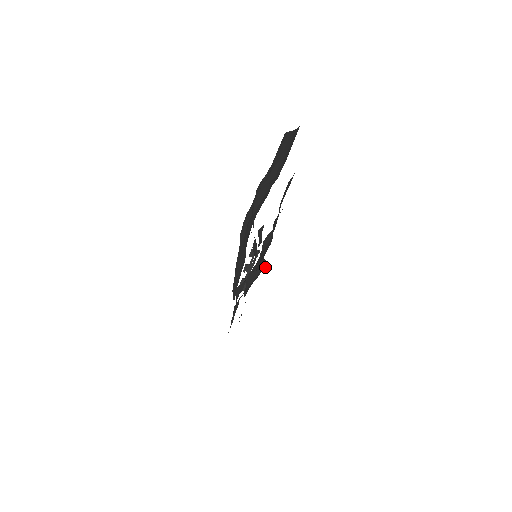
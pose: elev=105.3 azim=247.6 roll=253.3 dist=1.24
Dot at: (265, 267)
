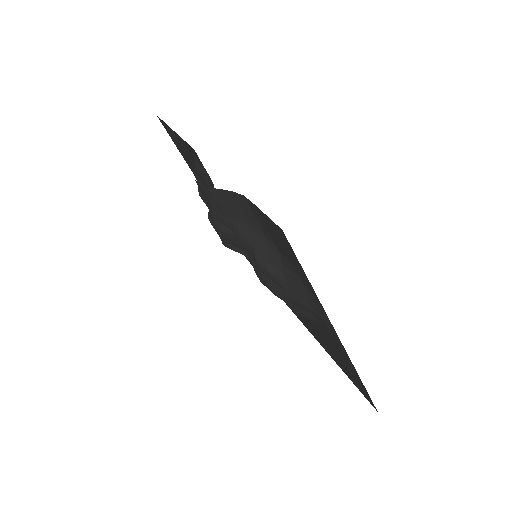
Dot at: occluded
